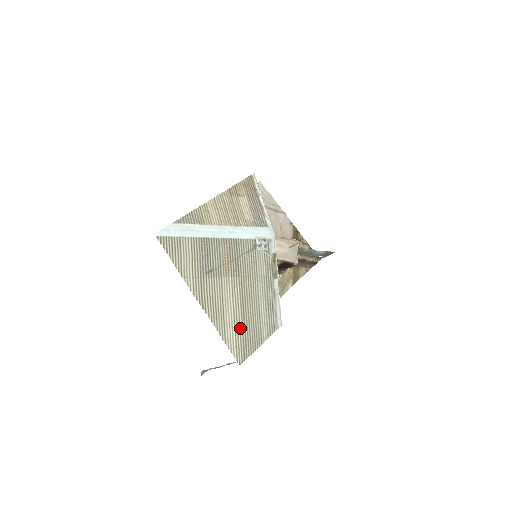
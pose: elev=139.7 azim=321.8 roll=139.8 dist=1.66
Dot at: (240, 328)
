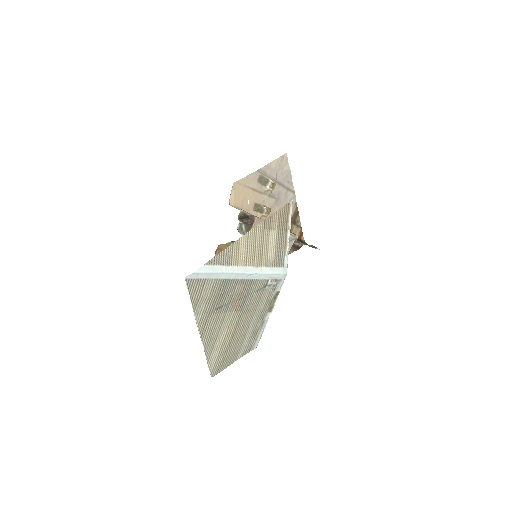
Dot at: (224, 351)
